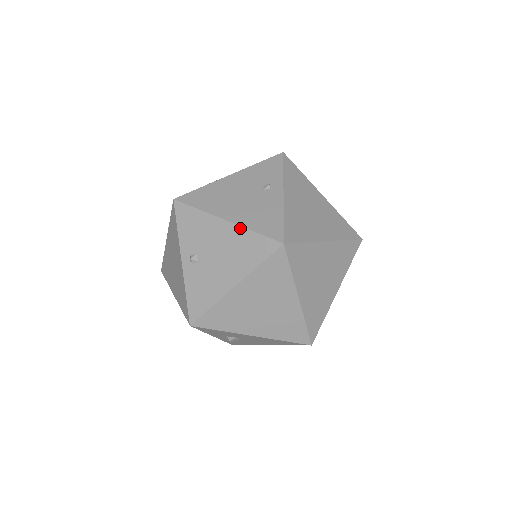
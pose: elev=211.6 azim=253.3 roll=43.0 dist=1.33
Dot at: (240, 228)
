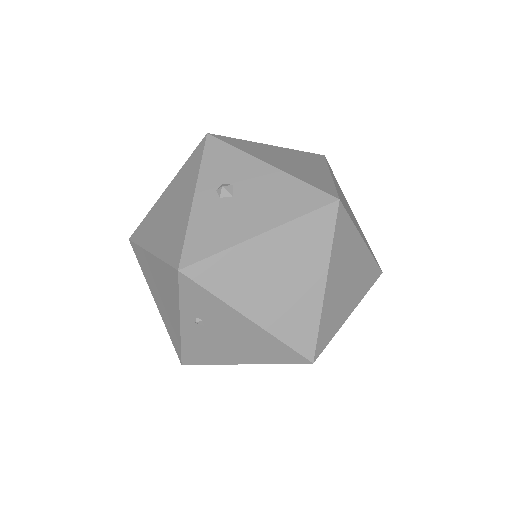
Dot at: occluded
